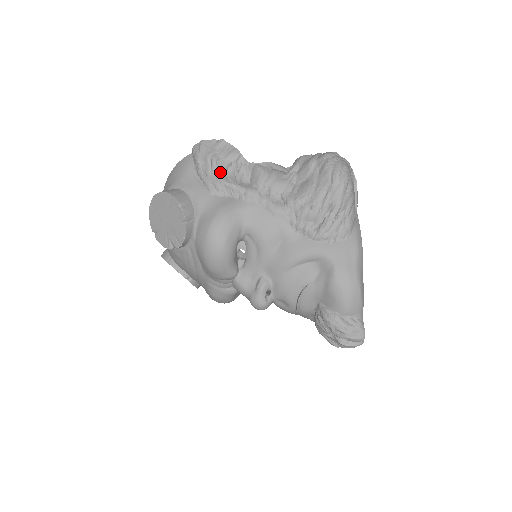
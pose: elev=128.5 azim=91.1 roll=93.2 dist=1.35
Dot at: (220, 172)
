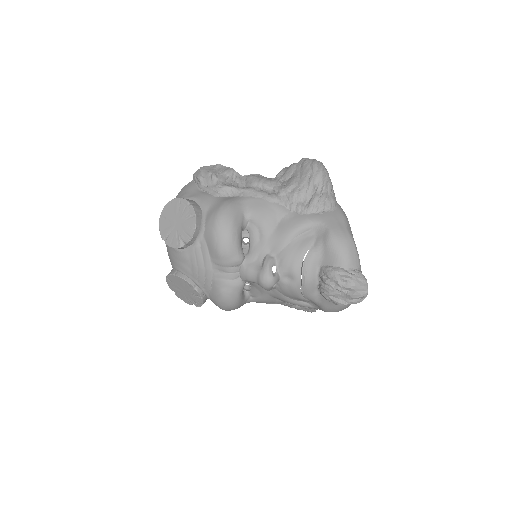
Dot at: (220, 181)
